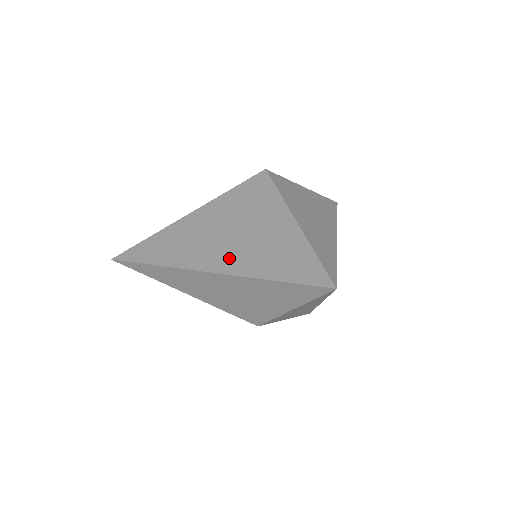
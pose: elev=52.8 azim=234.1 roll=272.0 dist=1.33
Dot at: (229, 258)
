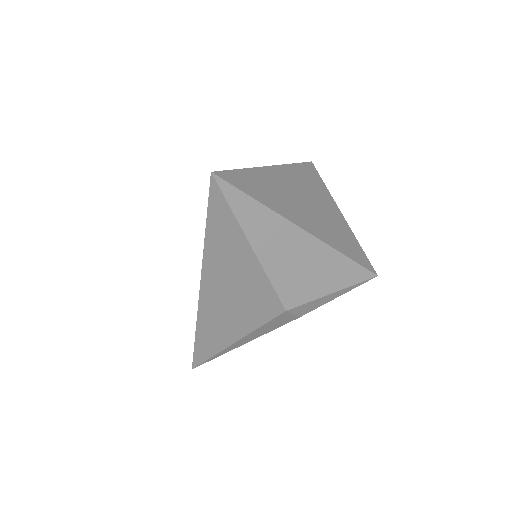
Dot at: occluded
